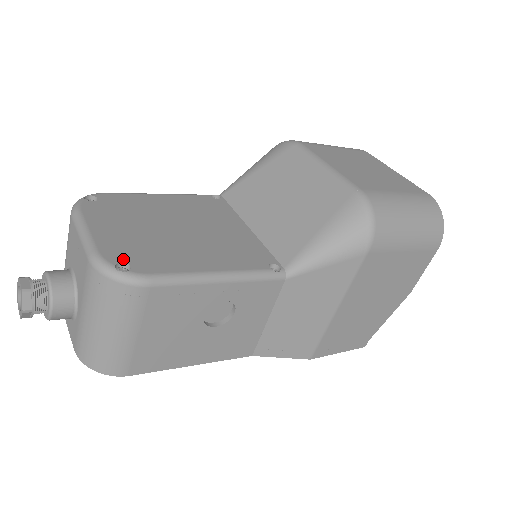
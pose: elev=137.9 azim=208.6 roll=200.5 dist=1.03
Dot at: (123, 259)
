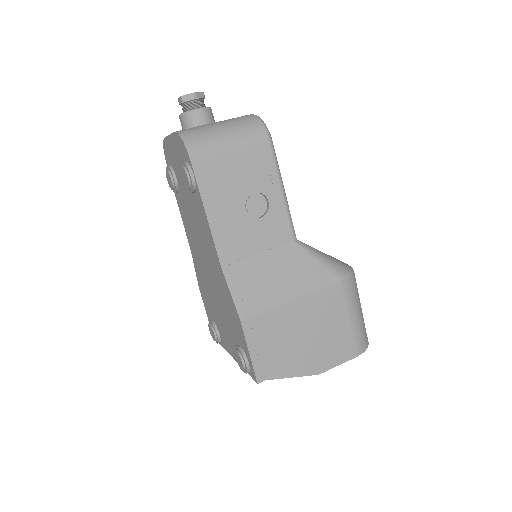
Dot at: occluded
